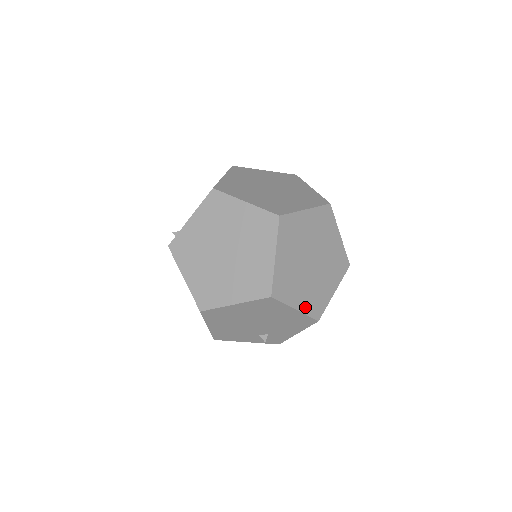
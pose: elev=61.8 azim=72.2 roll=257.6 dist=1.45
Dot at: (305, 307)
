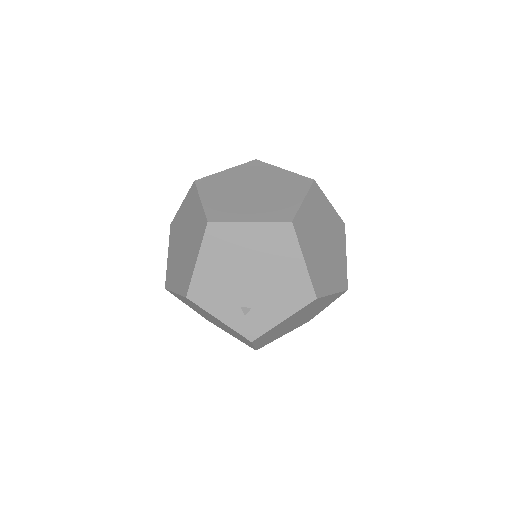
Dot at: (311, 270)
